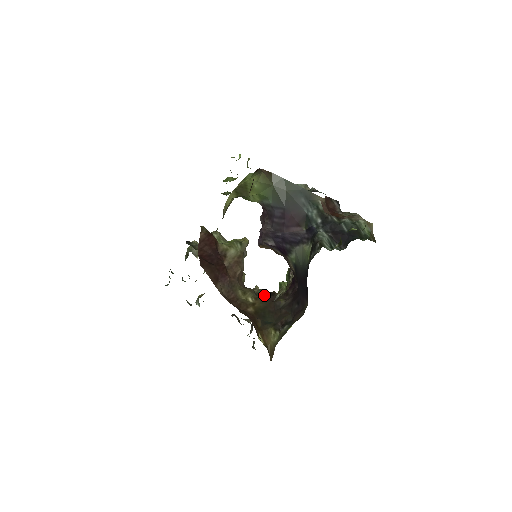
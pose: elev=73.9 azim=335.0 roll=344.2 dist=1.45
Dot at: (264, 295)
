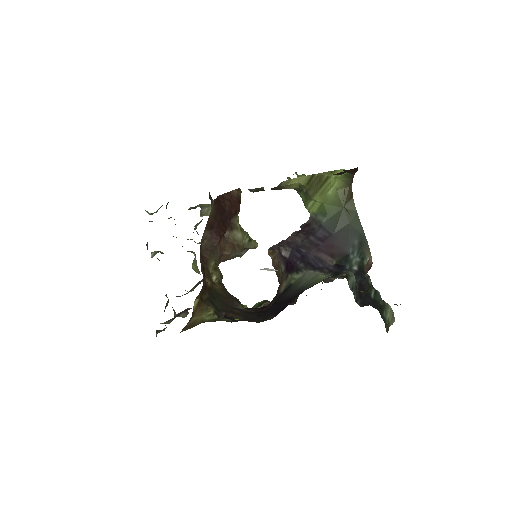
Dot at: occluded
